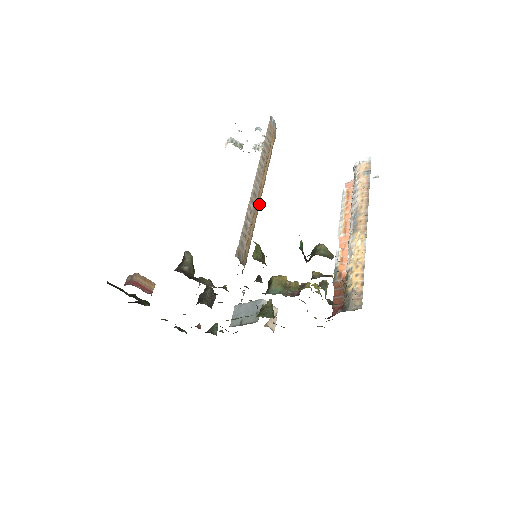
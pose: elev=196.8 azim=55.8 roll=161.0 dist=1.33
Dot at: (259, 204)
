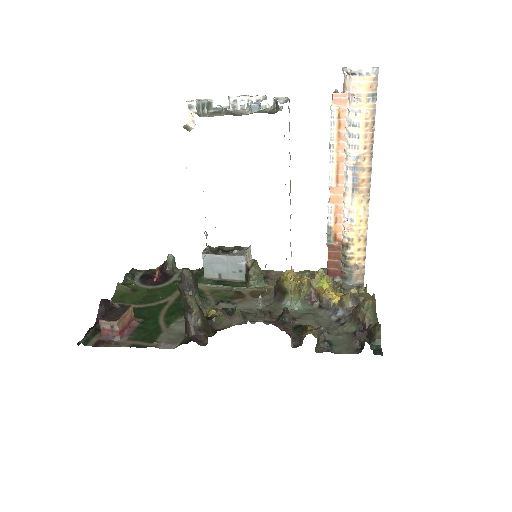
Dot at: occluded
